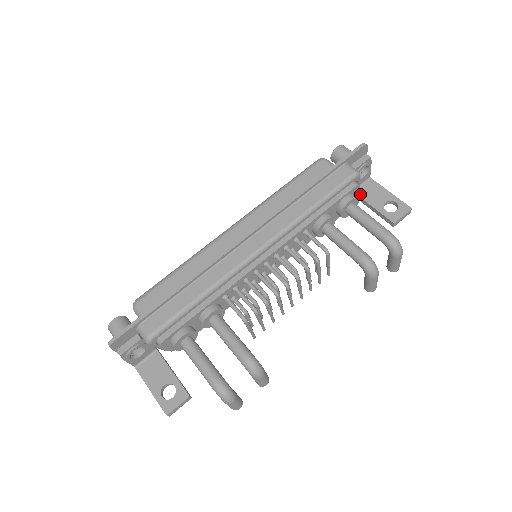
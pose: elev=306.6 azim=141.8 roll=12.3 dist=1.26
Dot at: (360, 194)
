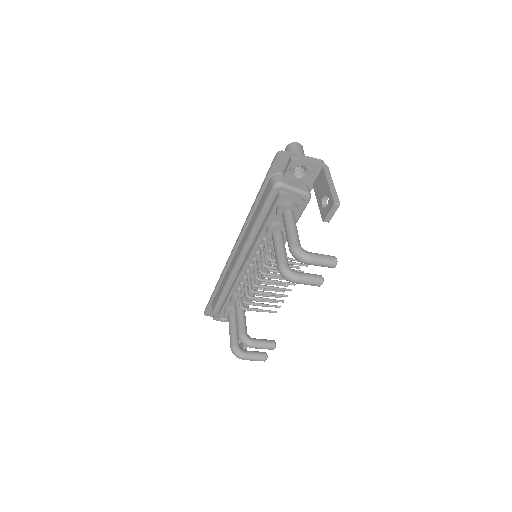
Dot at: (314, 187)
